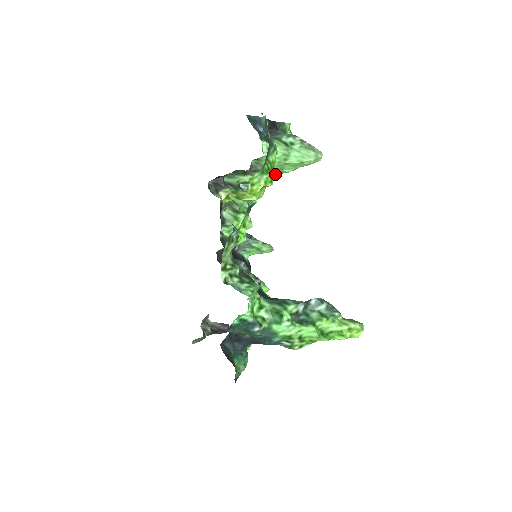
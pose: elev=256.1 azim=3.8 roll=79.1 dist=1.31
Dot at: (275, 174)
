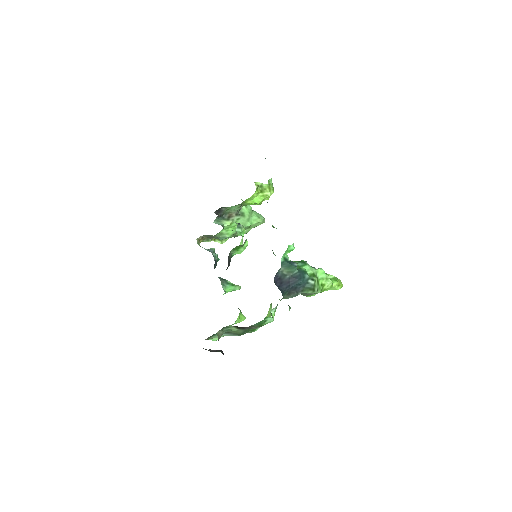
Dot at: occluded
